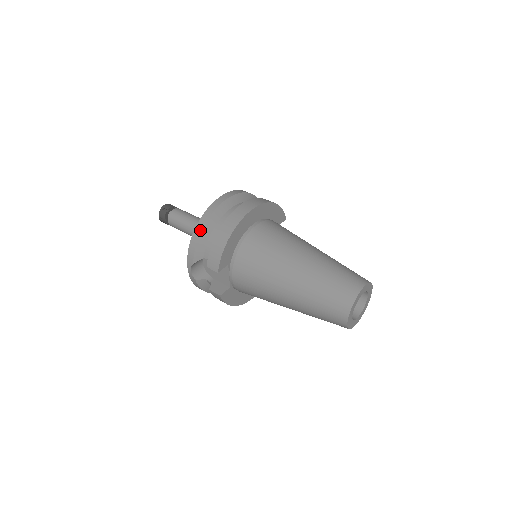
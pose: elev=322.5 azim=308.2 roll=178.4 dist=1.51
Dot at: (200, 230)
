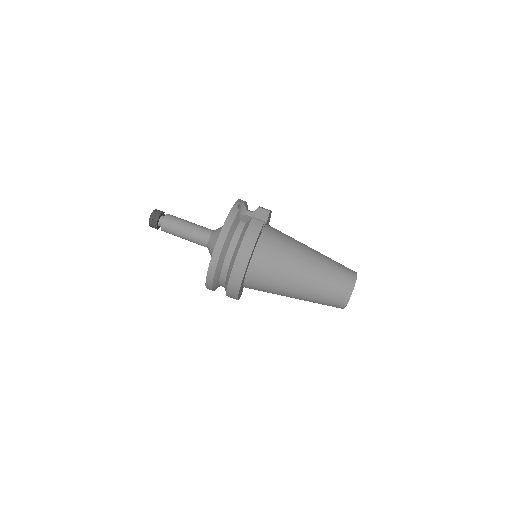
Dot at: occluded
